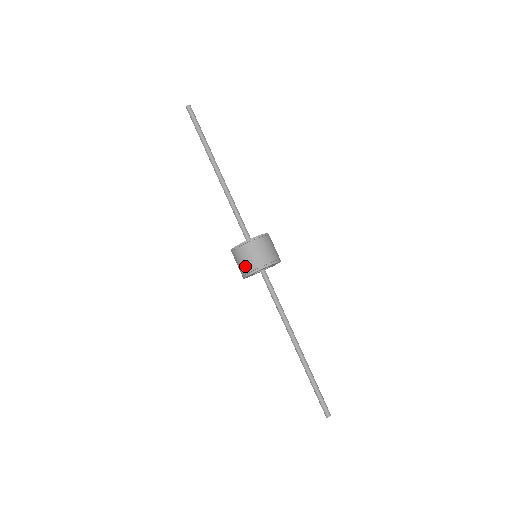
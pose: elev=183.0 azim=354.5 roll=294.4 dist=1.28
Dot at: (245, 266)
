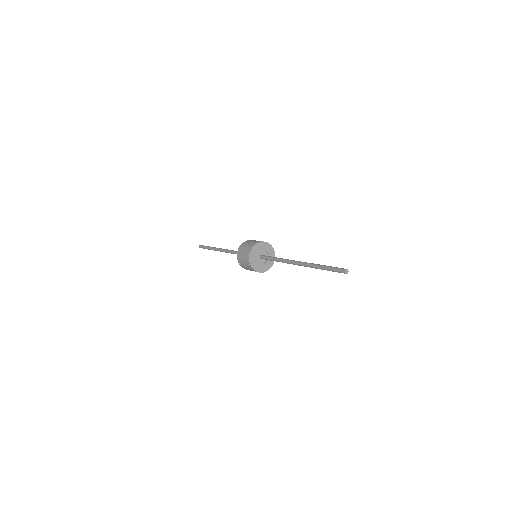
Dot at: (245, 254)
